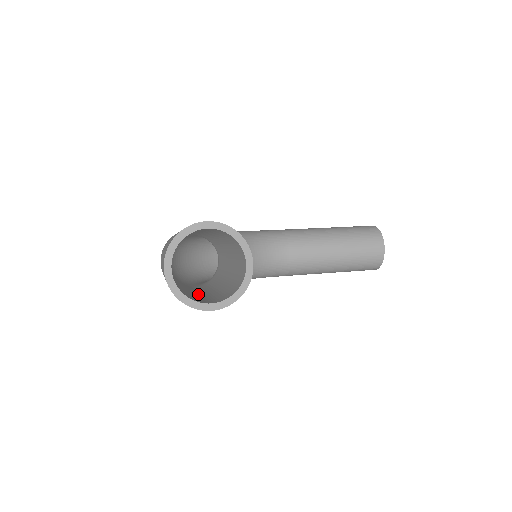
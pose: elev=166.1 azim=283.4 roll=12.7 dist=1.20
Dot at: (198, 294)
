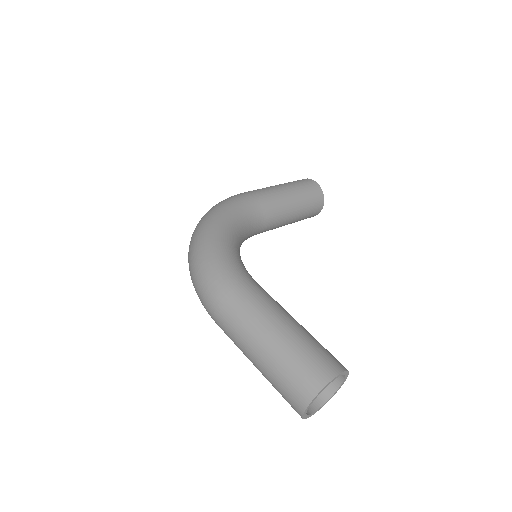
Dot at: occluded
